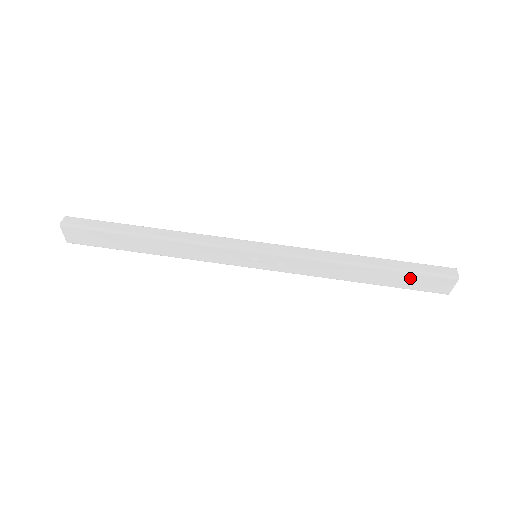
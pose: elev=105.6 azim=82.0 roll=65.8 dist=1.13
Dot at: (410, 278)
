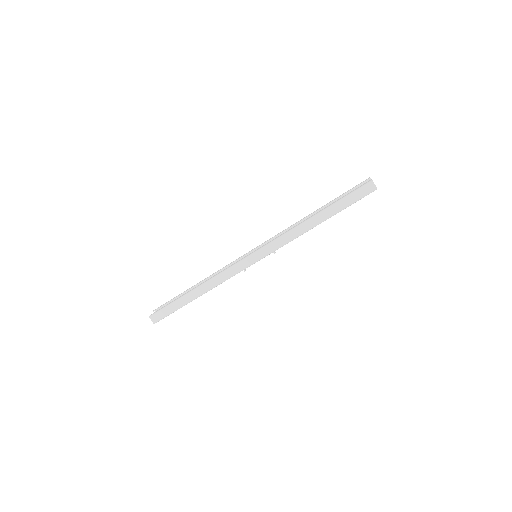
Dot at: occluded
